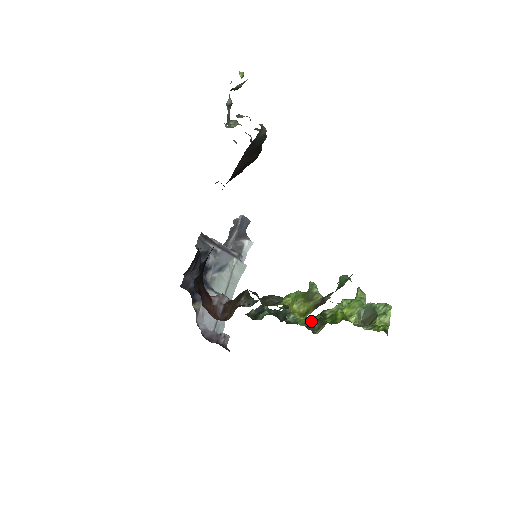
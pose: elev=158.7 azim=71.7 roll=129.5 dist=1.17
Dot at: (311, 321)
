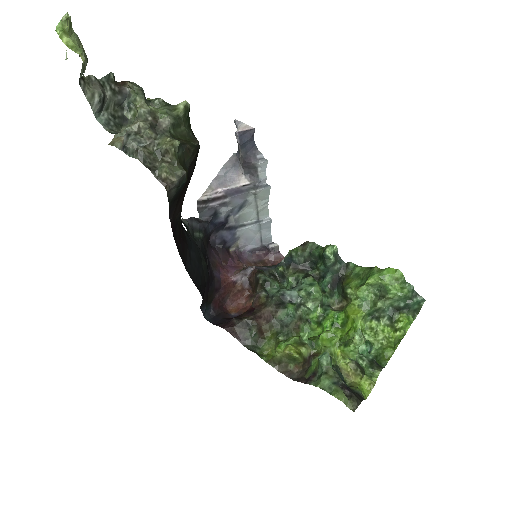
Dot at: (320, 325)
